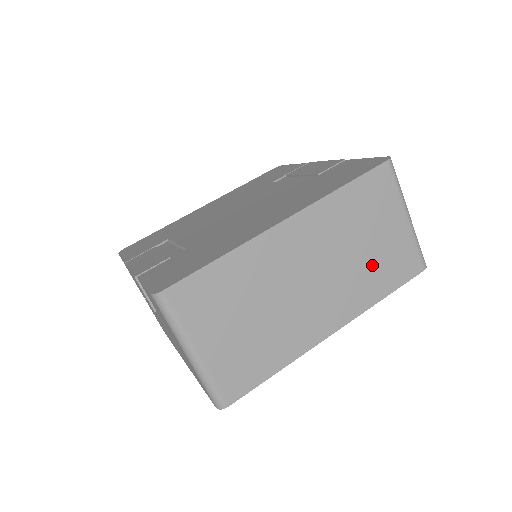
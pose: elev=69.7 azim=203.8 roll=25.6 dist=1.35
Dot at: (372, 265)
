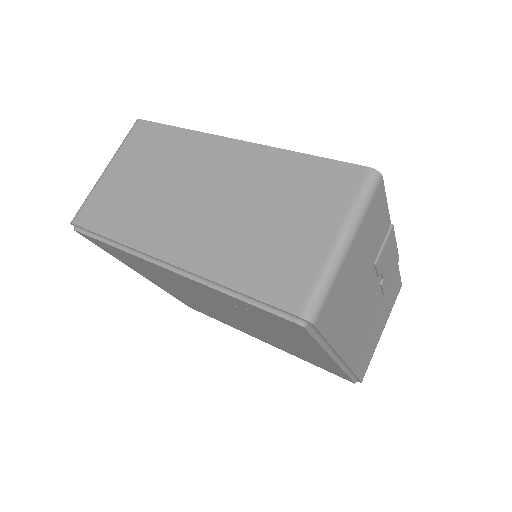
Dot at: (256, 244)
